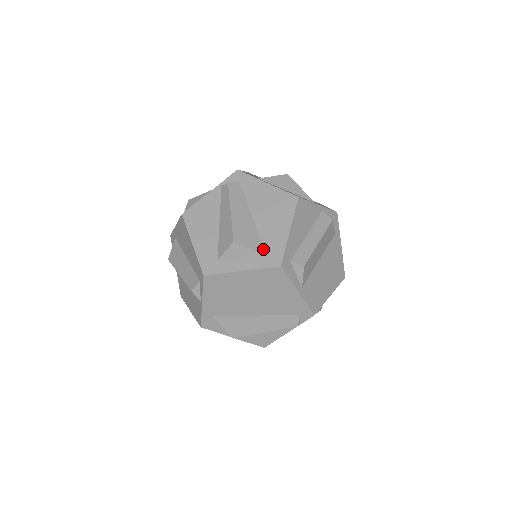
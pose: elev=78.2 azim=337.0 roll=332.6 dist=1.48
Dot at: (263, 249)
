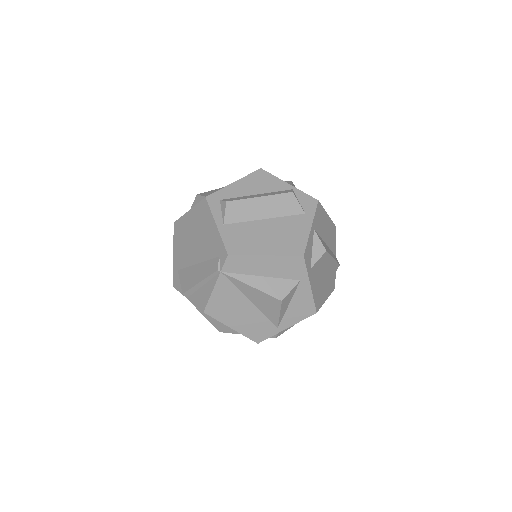
Dot at: occluded
